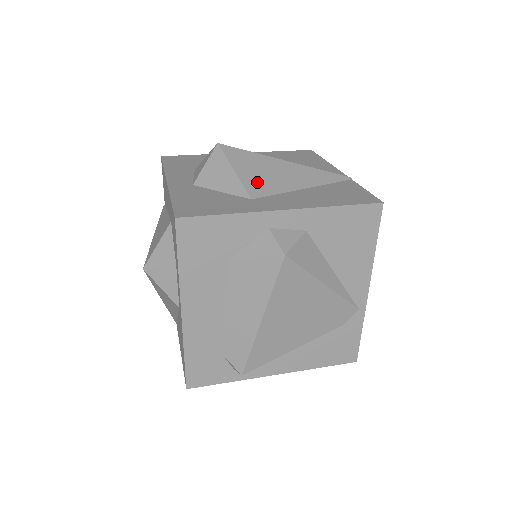
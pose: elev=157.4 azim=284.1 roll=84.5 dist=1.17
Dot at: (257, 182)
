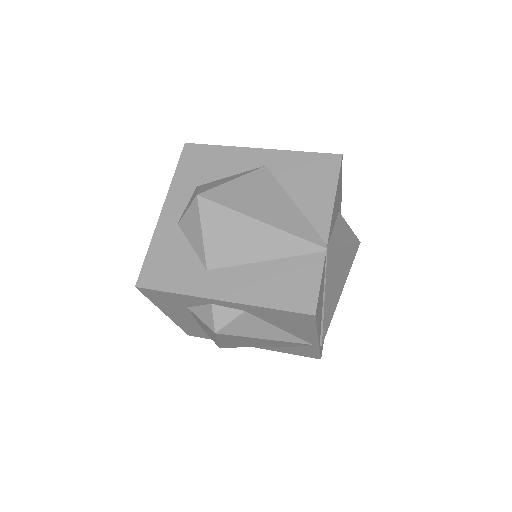
Dot at: (219, 249)
